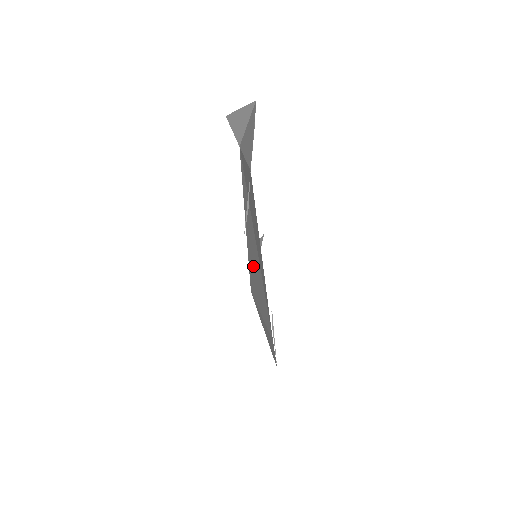
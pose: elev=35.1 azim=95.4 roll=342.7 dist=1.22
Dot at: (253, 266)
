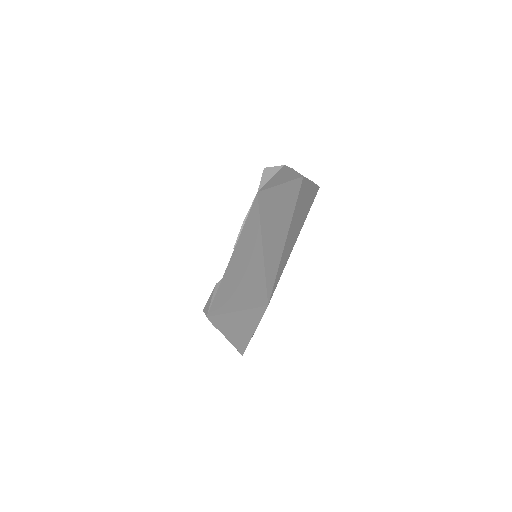
Dot at: (238, 275)
